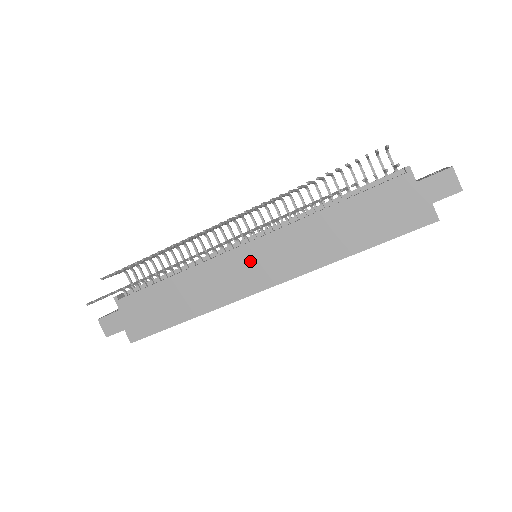
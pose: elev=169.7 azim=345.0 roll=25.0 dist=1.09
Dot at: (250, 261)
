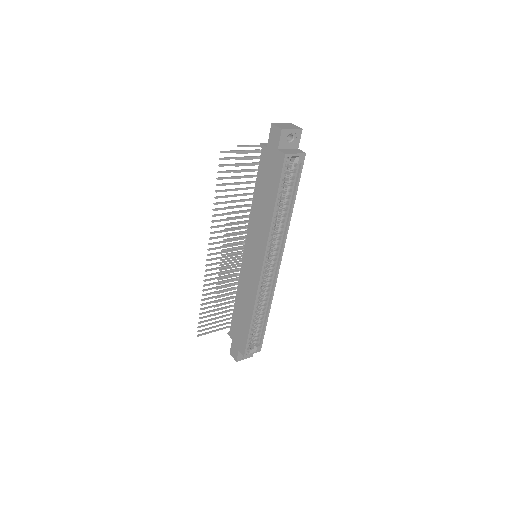
Dot at: (249, 260)
